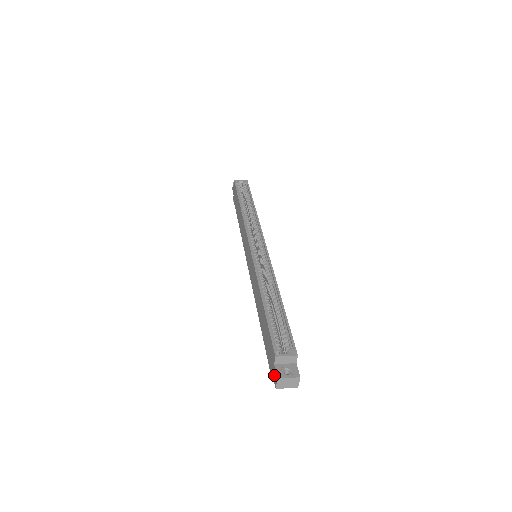
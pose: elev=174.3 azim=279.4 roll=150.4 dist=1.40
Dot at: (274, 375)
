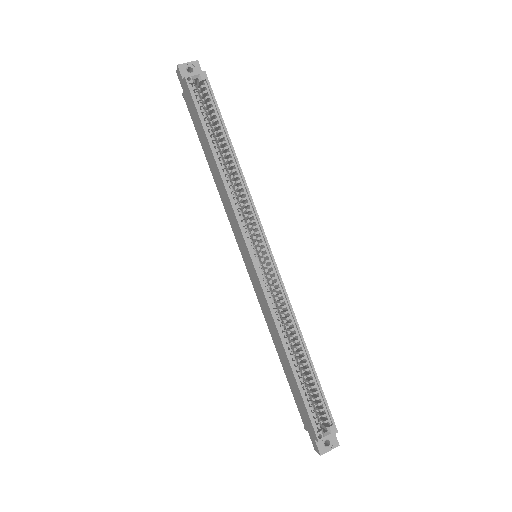
Dot at: (314, 443)
